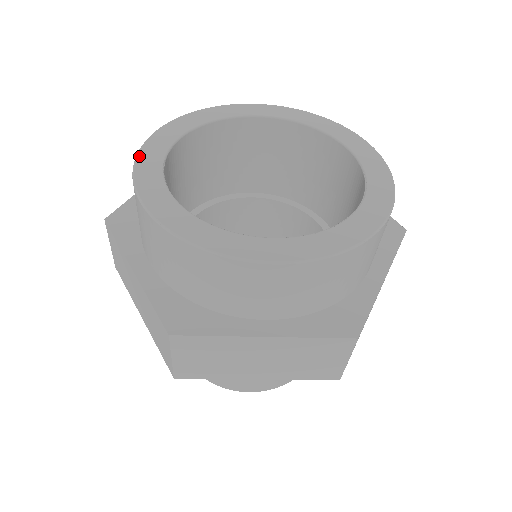
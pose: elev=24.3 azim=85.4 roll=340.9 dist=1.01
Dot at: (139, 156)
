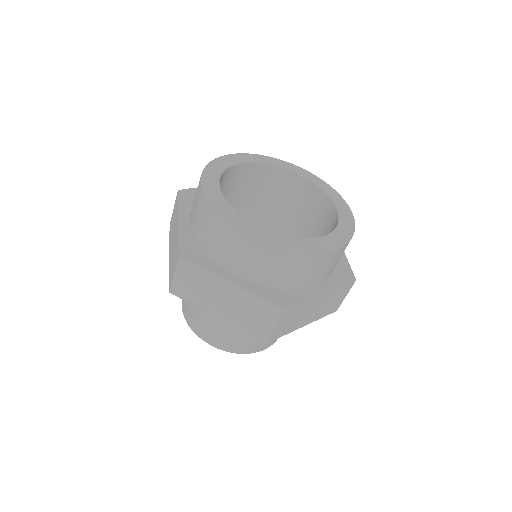
Dot at: (214, 205)
